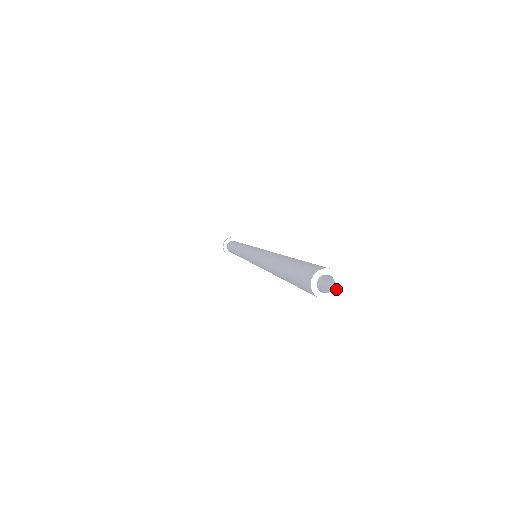
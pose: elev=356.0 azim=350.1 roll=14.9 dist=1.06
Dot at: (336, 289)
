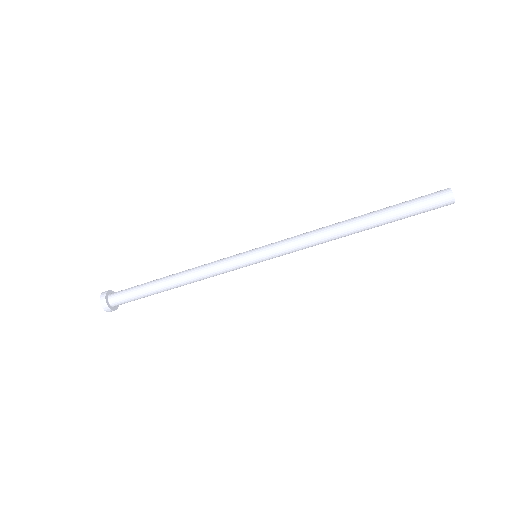
Dot at: (454, 201)
